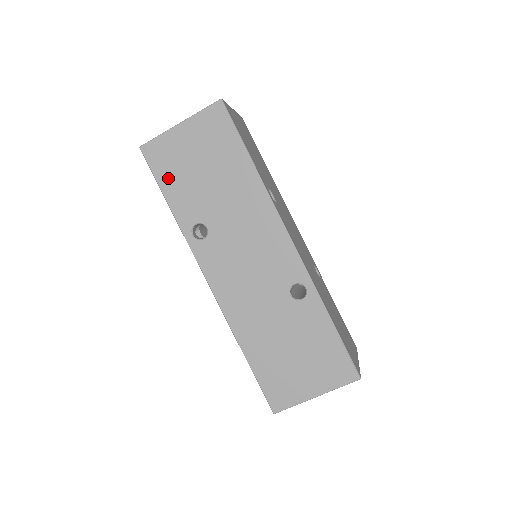
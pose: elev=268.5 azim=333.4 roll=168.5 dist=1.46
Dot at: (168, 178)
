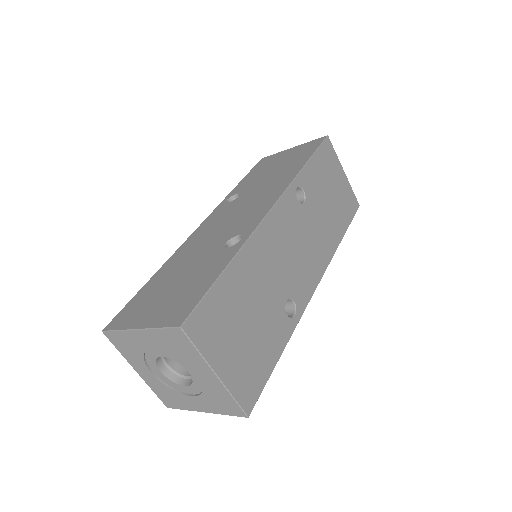
Dot at: (255, 171)
